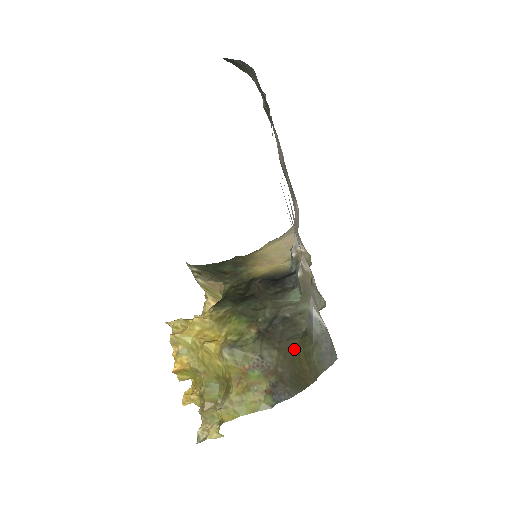
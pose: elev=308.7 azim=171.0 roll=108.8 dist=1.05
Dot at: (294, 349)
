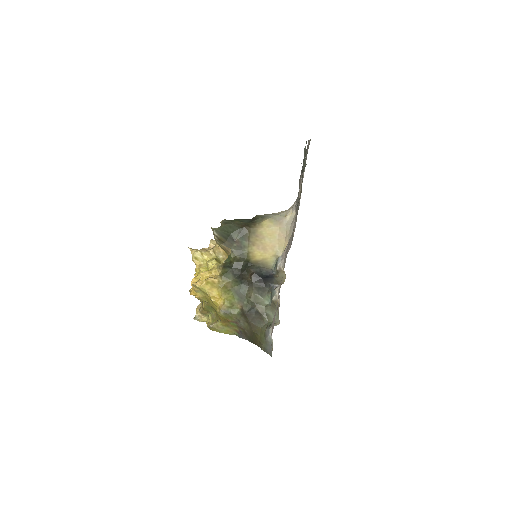
Dot at: (256, 330)
